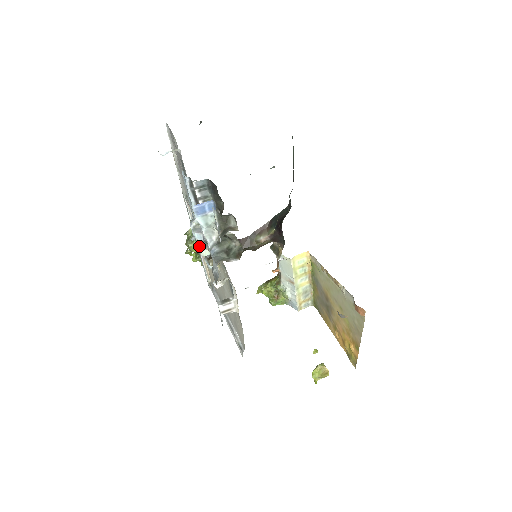
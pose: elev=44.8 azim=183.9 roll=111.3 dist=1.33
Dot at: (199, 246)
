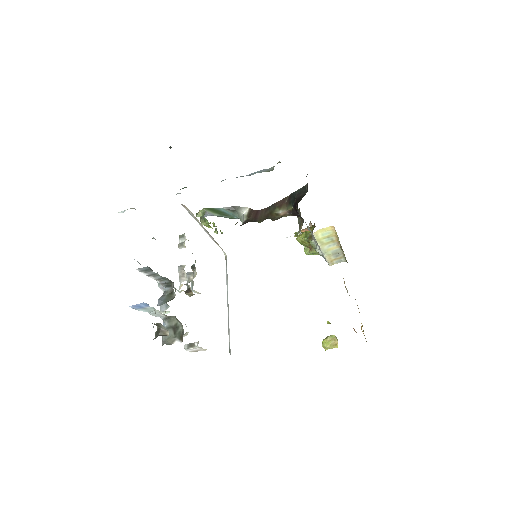
Dot at: (207, 232)
